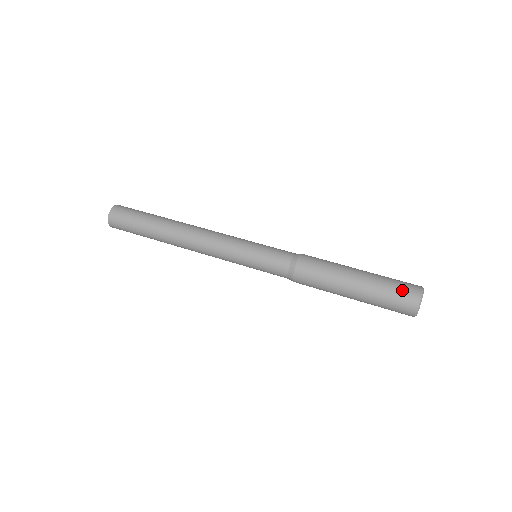
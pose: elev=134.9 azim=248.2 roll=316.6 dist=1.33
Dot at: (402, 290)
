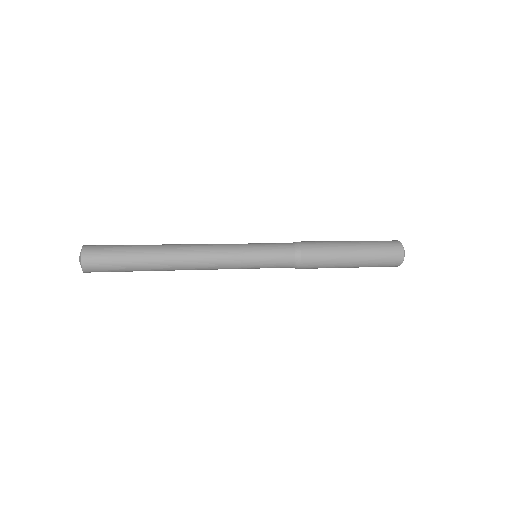
Dot at: (389, 248)
